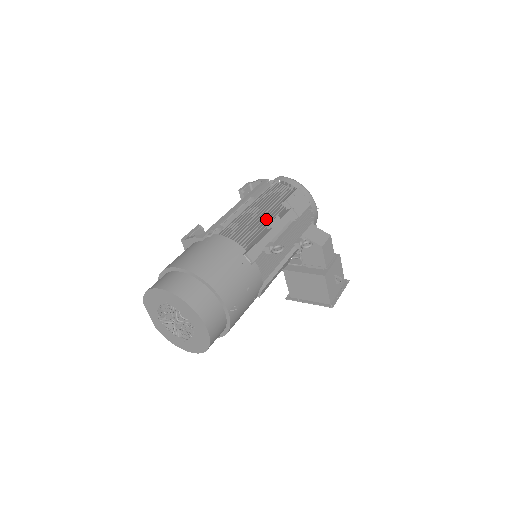
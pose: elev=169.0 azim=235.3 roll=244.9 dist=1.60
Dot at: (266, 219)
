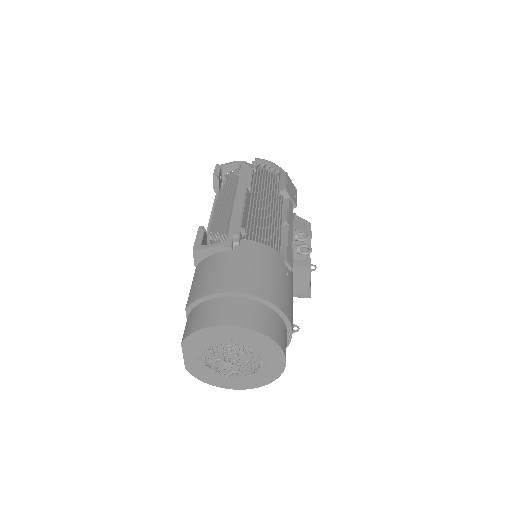
Dot at: occluded
